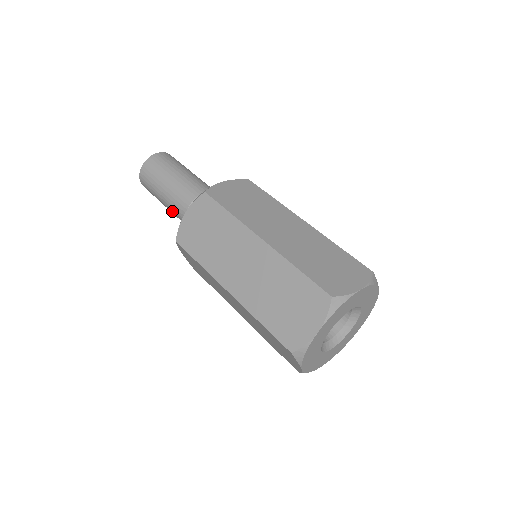
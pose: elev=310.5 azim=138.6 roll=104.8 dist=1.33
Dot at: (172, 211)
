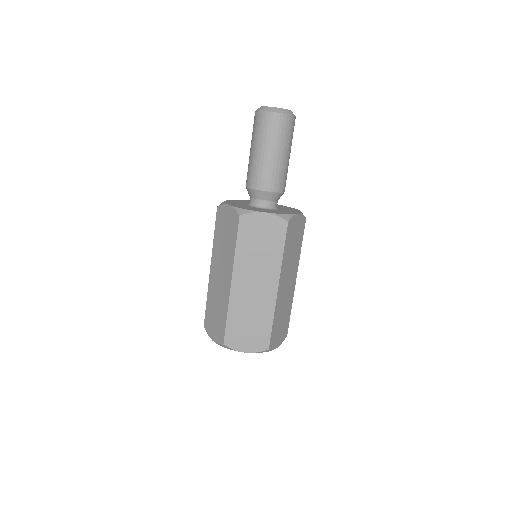
Dot at: (253, 167)
